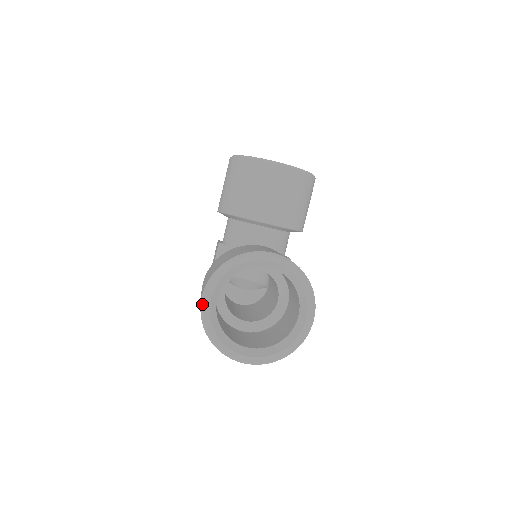
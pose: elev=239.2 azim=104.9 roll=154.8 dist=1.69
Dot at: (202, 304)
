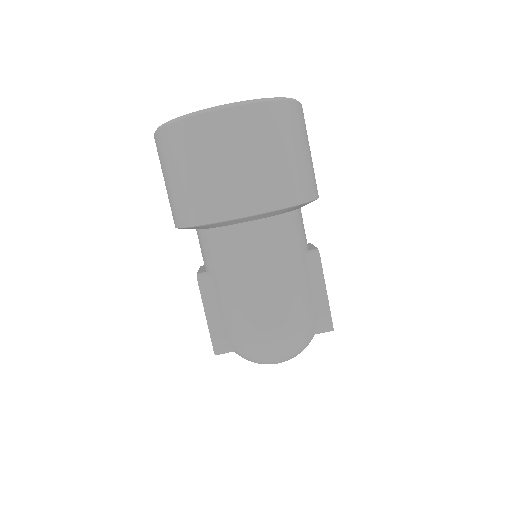
Dot at: occluded
